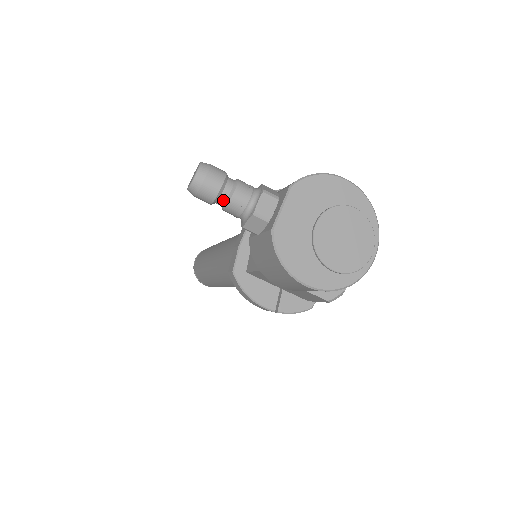
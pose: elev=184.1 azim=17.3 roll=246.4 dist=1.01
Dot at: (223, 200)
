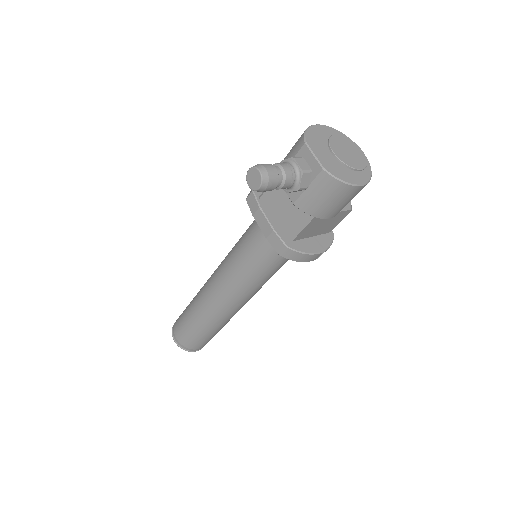
Dot at: (281, 179)
